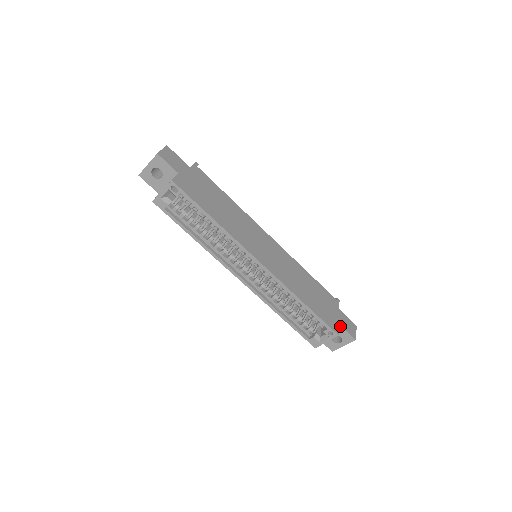
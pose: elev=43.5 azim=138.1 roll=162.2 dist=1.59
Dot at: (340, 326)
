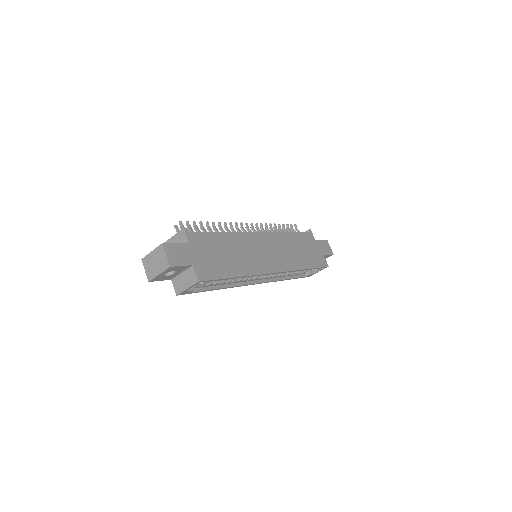
Dot at: occluded
